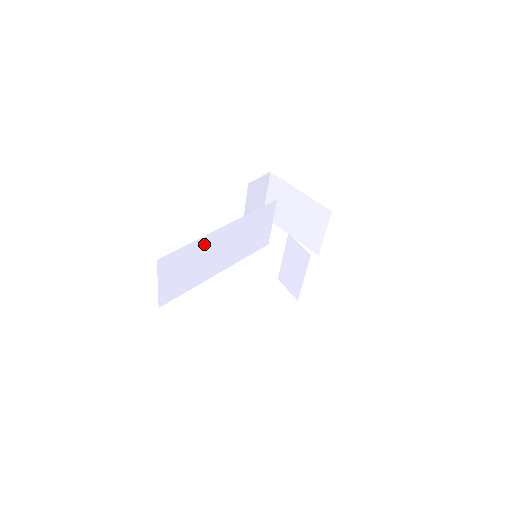
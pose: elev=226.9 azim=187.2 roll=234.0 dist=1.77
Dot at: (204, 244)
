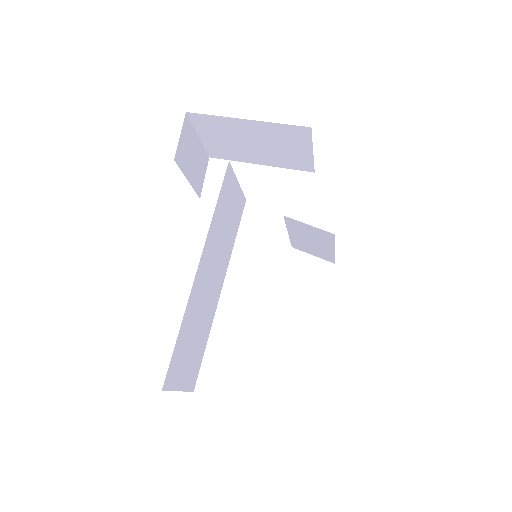
Dot at: (192, 306)
